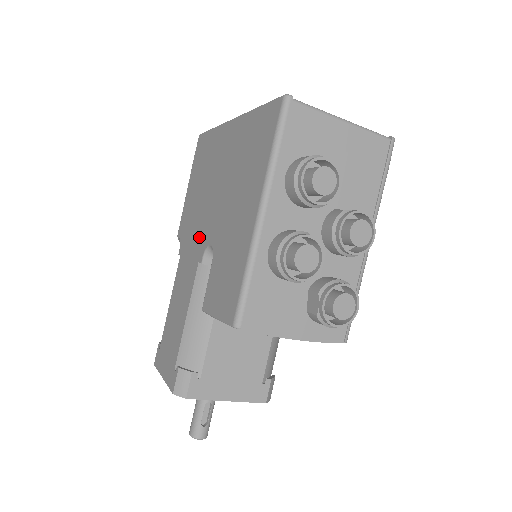
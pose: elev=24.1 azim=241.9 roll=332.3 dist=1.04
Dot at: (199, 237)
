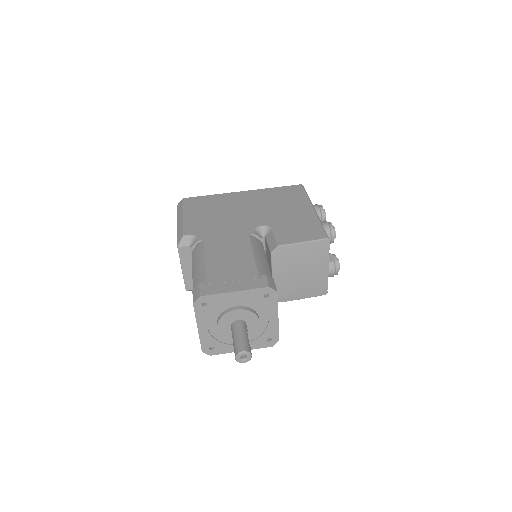
Dot at: (238, 227)
